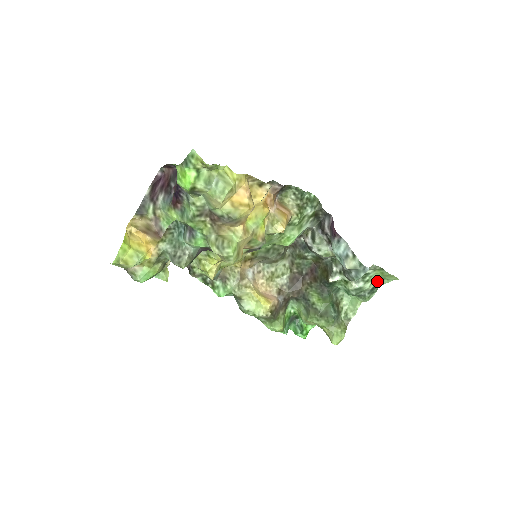
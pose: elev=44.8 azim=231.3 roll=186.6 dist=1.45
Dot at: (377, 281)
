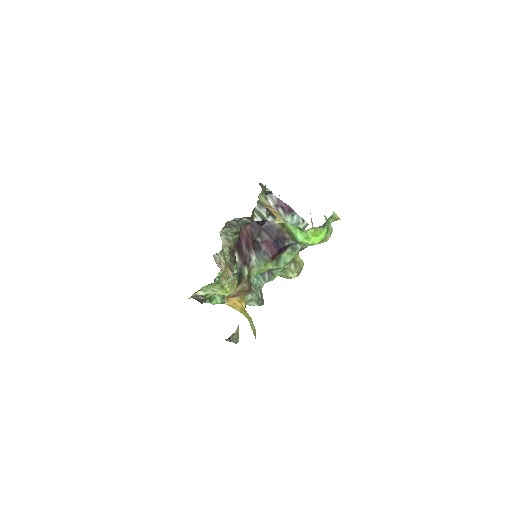
Dot at: occluded
